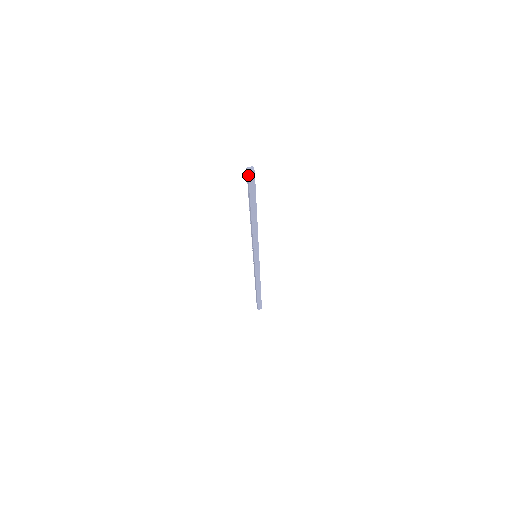
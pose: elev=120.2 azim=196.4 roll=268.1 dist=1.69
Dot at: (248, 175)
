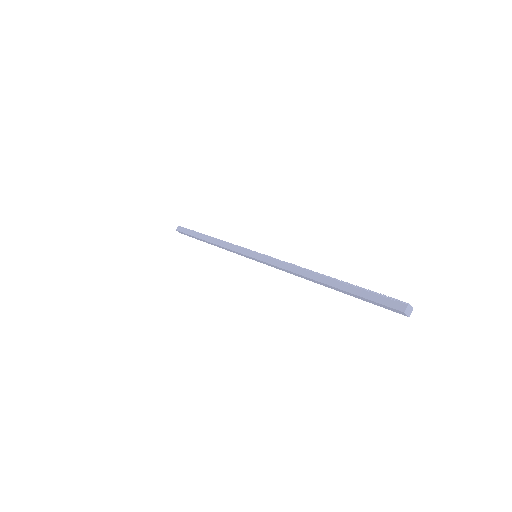
Dot at: (399, 310)
